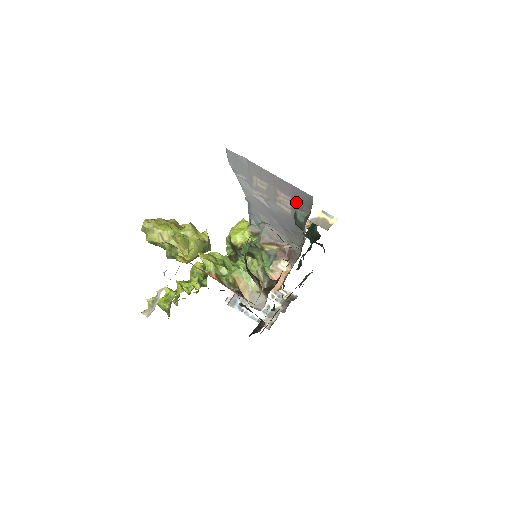
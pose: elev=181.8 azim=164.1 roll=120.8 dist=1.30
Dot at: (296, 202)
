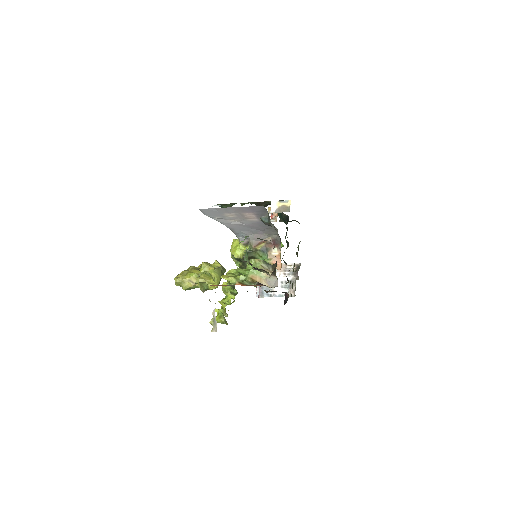
Dot at: (257, 213)
